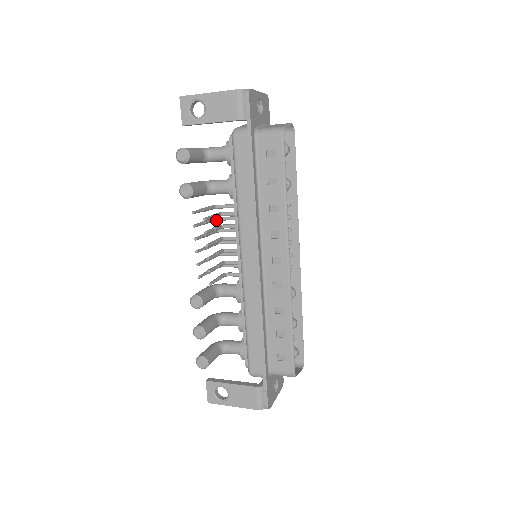
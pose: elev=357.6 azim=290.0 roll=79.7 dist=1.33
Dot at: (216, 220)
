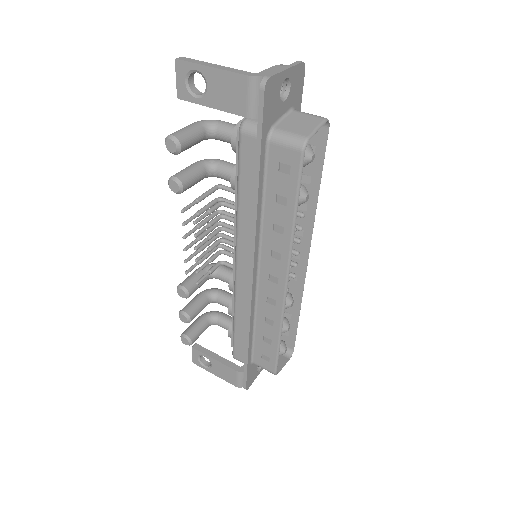
Dot at: (218, 201)
